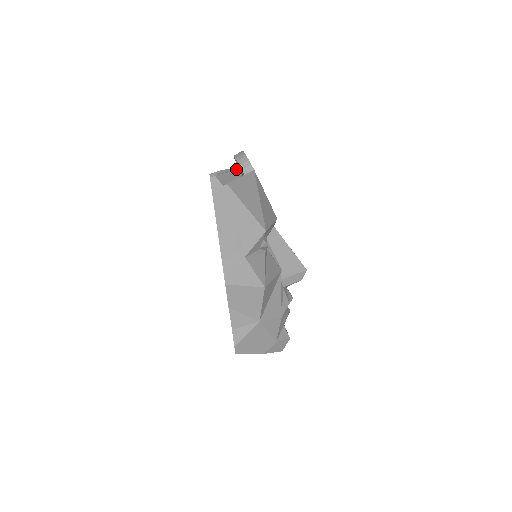
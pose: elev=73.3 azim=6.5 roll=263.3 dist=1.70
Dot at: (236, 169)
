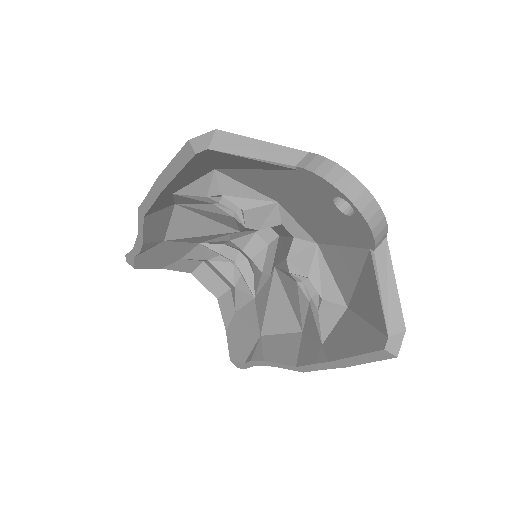
Dot at: (282, 158)
